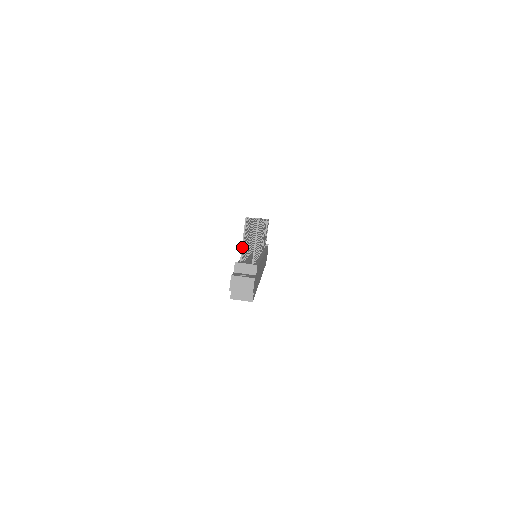
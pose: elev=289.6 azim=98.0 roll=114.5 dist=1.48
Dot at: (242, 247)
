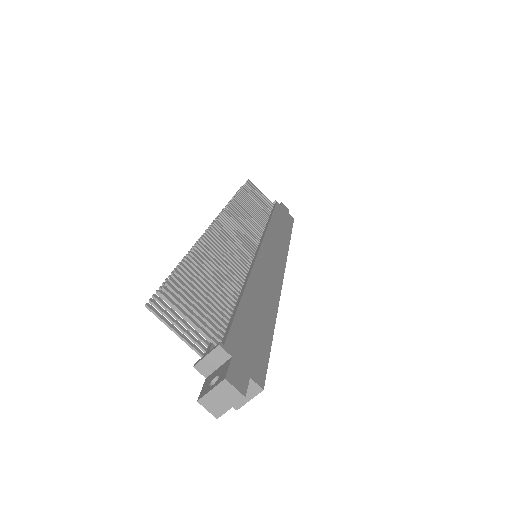
Dot at: (182, 340)
